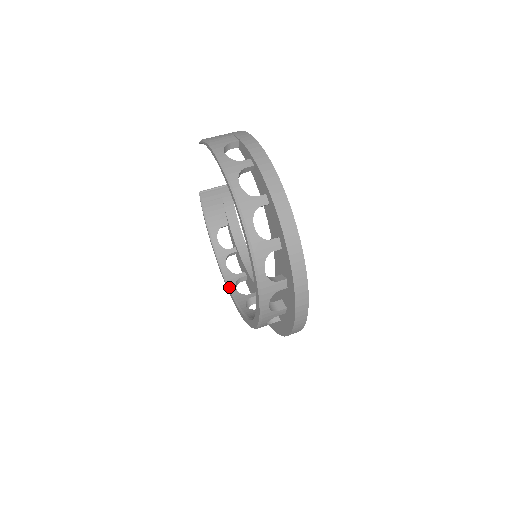
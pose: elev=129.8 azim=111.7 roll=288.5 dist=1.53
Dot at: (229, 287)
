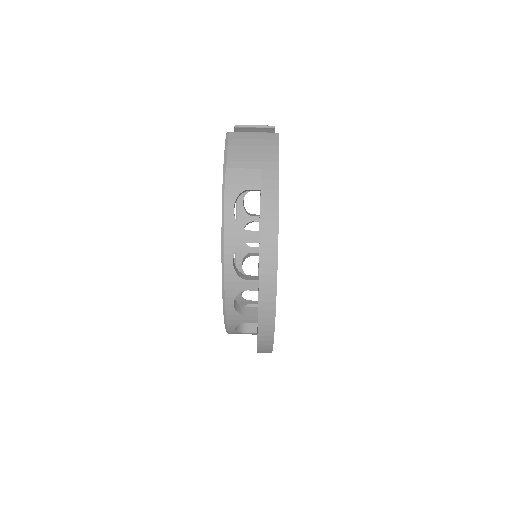
Dot at: occluded
